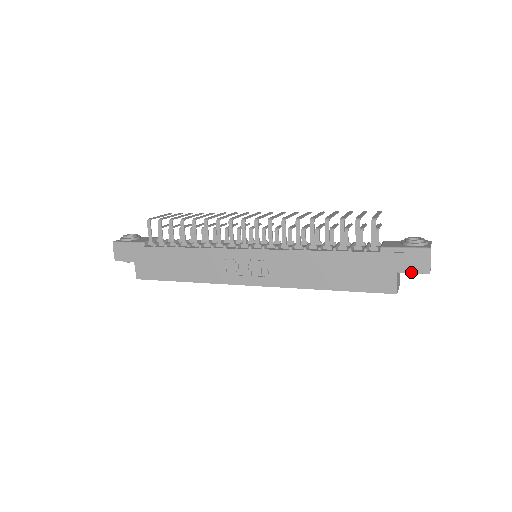
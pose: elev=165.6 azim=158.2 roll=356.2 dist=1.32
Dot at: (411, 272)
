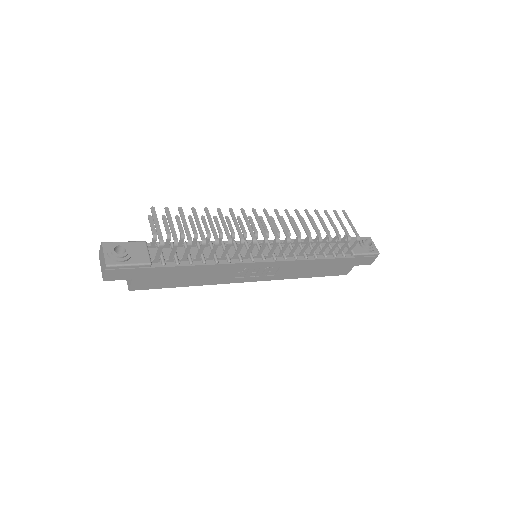
Dot at: occluded
